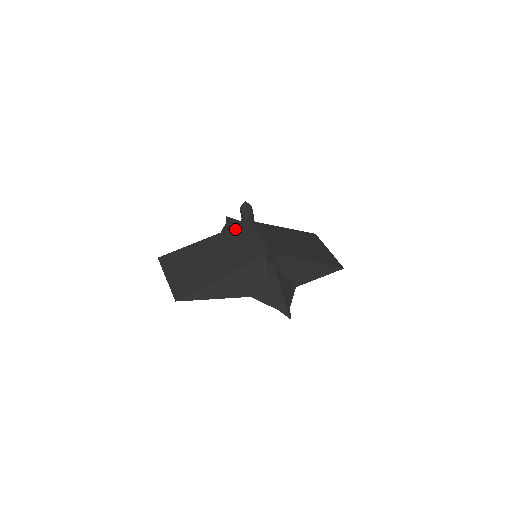
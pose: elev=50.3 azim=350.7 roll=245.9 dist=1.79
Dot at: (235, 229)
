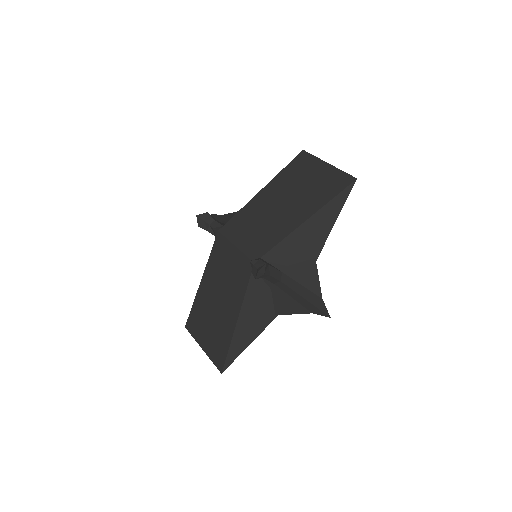
Dot at: (213, 252)
